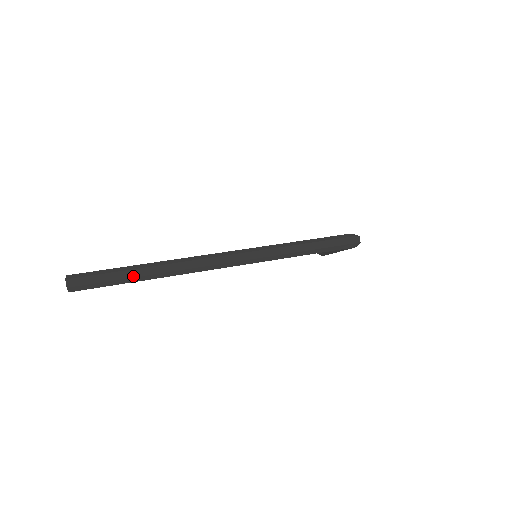
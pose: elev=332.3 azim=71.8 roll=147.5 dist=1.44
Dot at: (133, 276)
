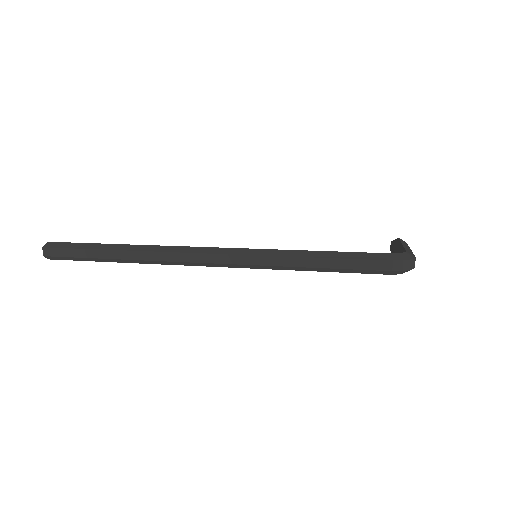
Dot at: (103, 257)
